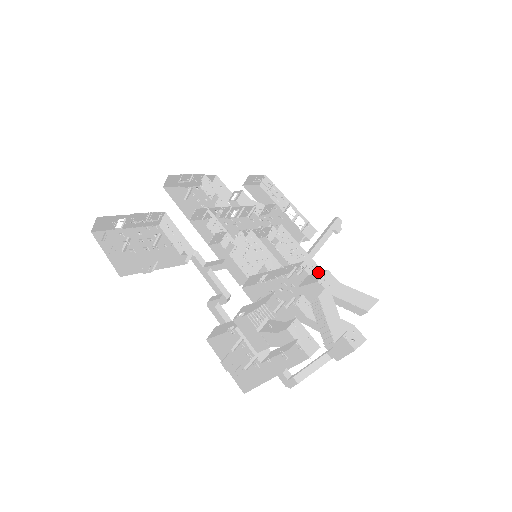
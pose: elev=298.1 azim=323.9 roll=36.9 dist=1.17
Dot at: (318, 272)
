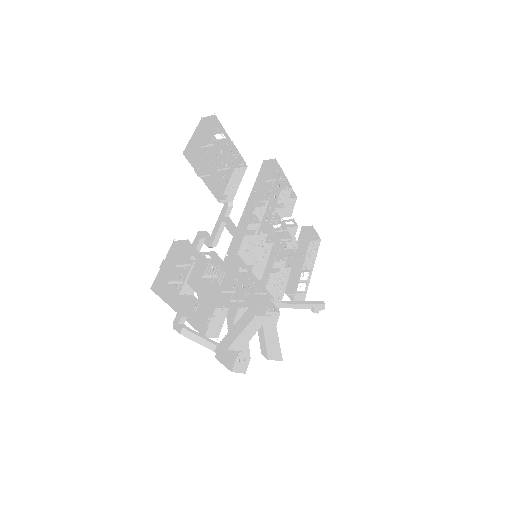
Dot at: (274, 304)
